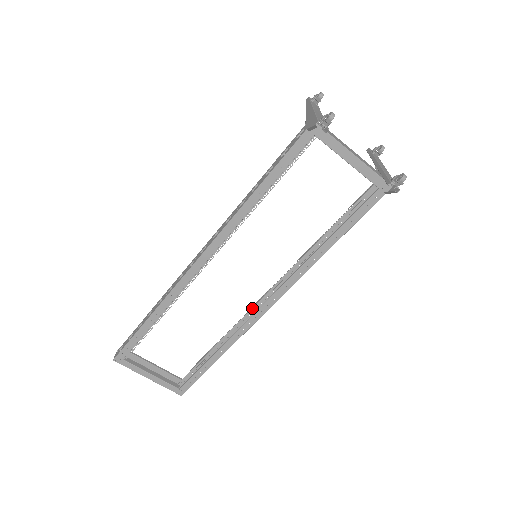
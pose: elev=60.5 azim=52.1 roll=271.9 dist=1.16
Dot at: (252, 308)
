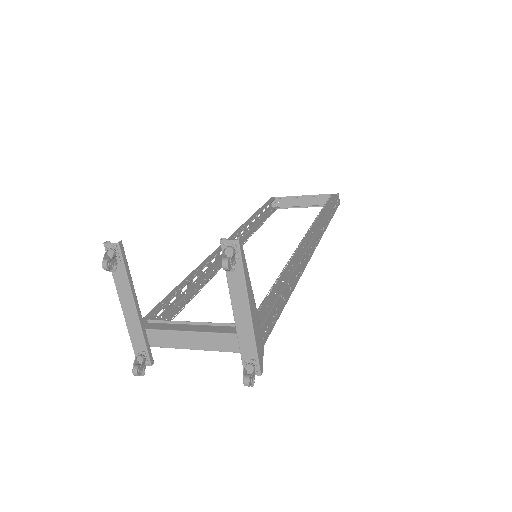
Dot at: (308, 232)
